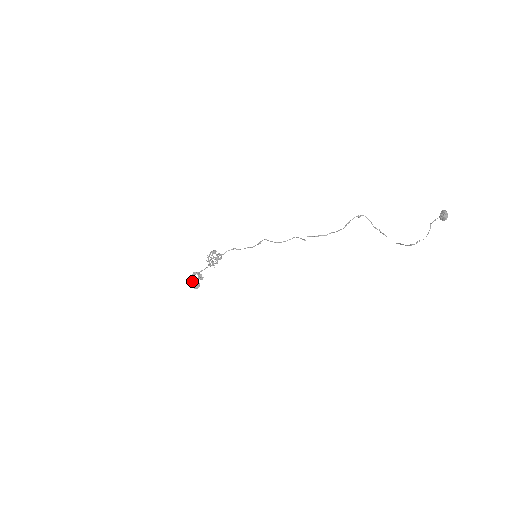
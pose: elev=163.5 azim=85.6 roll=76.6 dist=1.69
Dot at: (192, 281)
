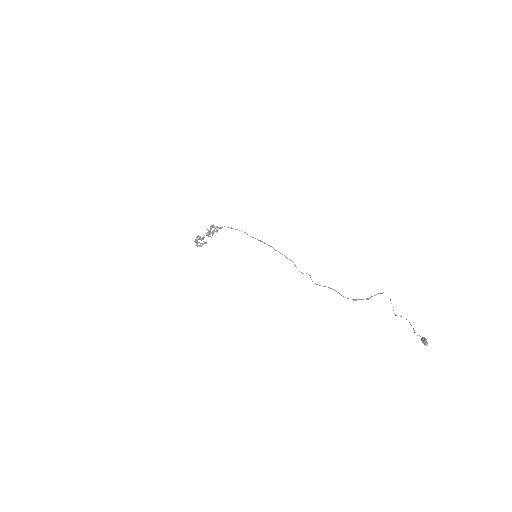
Dot at: (197, 240)
